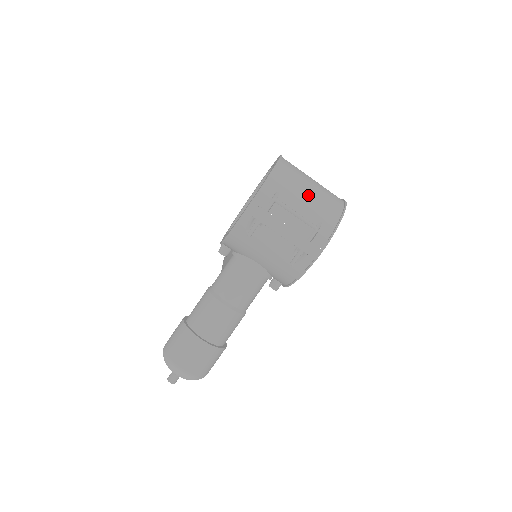
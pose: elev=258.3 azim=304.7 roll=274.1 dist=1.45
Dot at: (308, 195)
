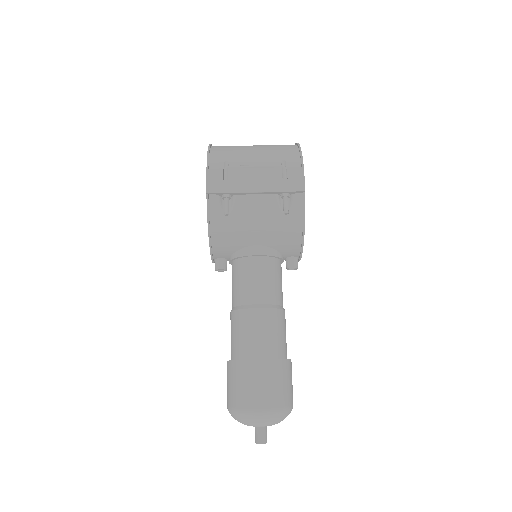
Dot at: (255, 150)
